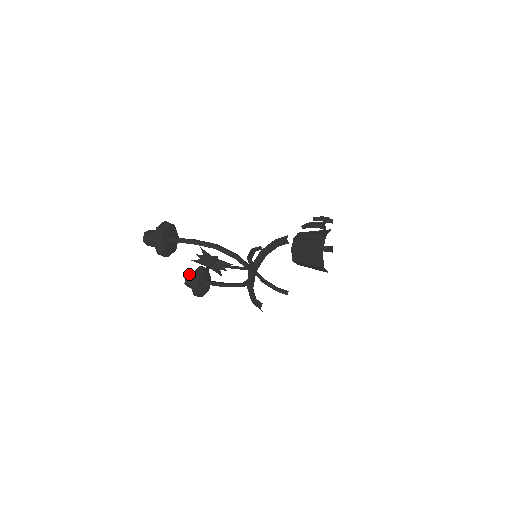
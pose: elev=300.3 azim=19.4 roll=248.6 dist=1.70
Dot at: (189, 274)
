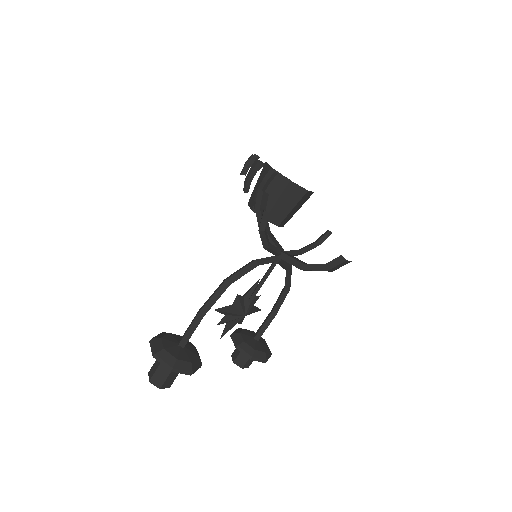
Dot at: (232, 357)
